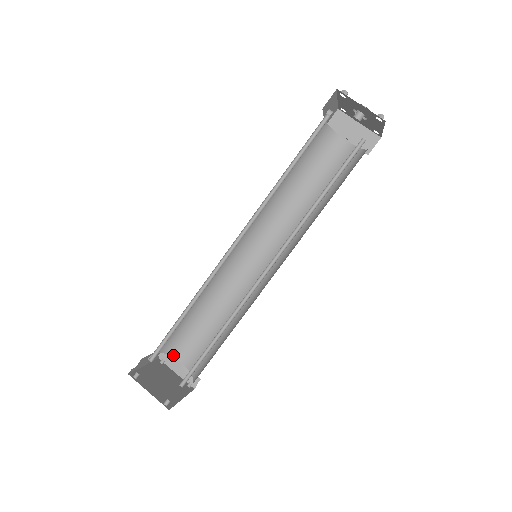
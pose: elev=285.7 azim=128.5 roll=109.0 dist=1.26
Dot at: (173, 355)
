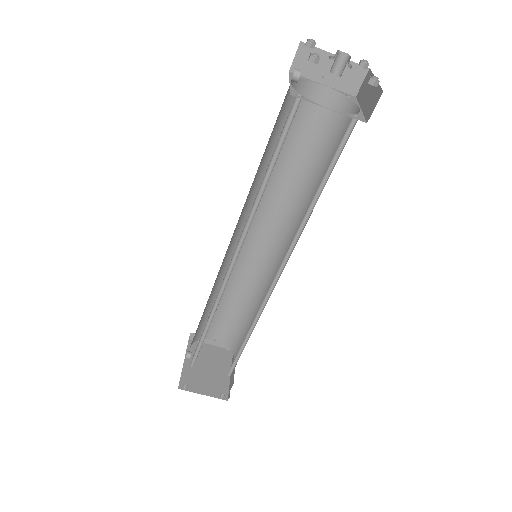
Dot at: occluded
